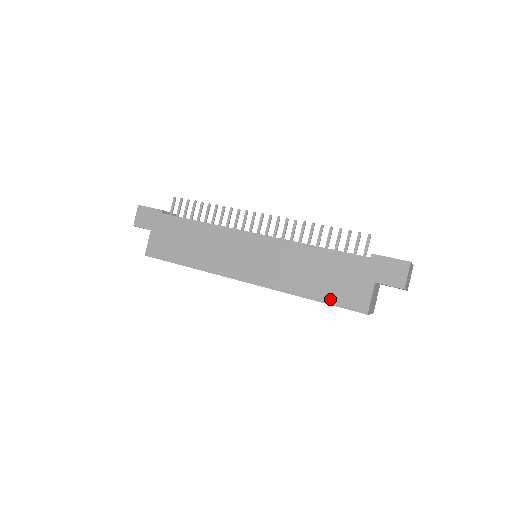
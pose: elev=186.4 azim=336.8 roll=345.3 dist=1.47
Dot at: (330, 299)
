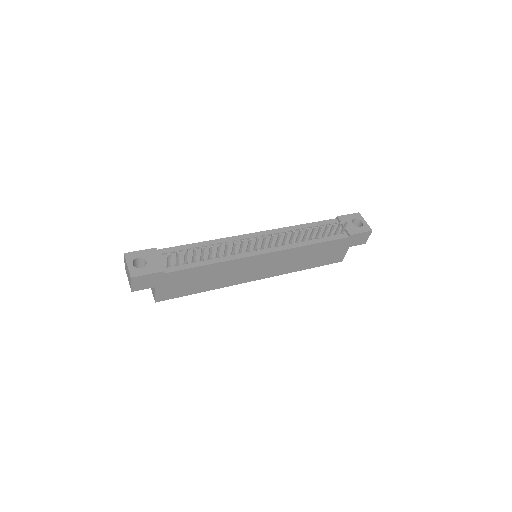
Dot at: (320, 264)
